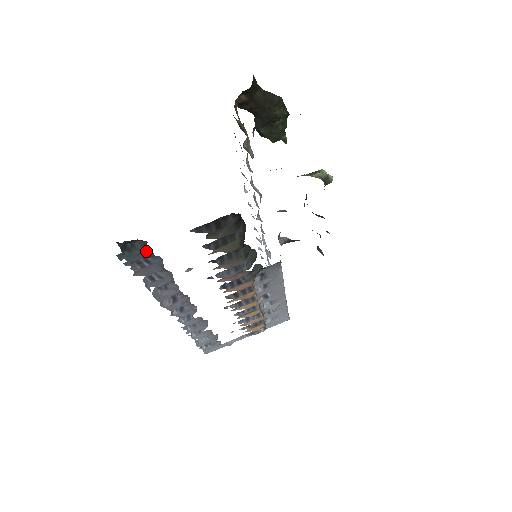
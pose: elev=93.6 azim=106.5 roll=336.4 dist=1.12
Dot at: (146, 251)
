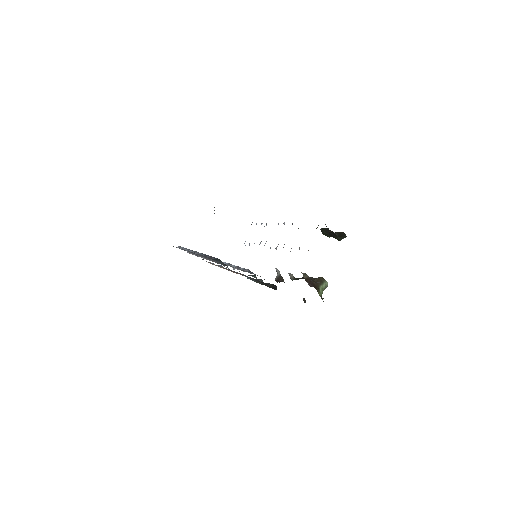
Dot at: (222, 263)
